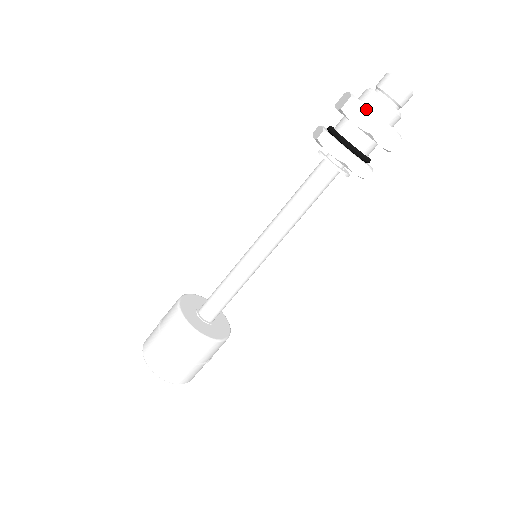
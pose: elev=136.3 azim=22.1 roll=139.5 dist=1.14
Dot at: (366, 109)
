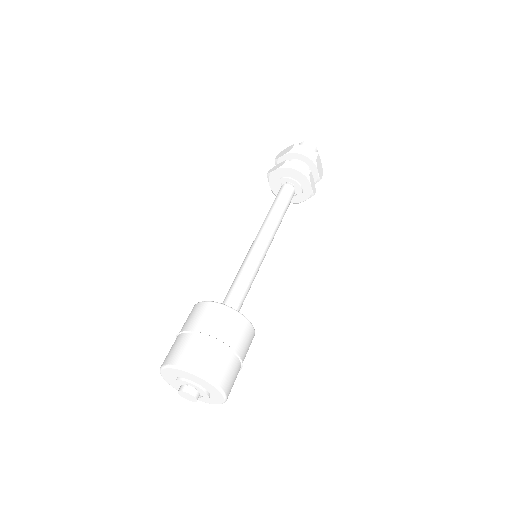
Dot at: (307, 148)
